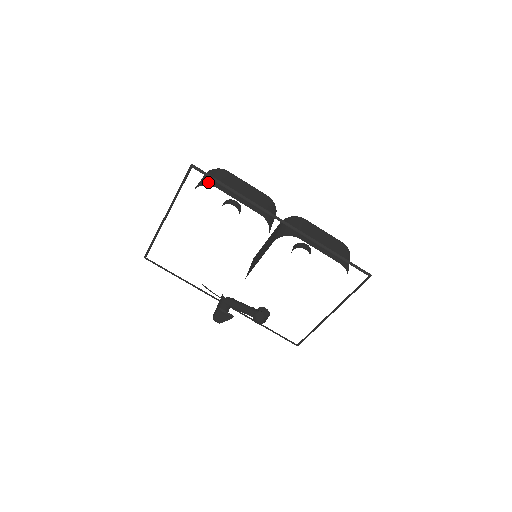
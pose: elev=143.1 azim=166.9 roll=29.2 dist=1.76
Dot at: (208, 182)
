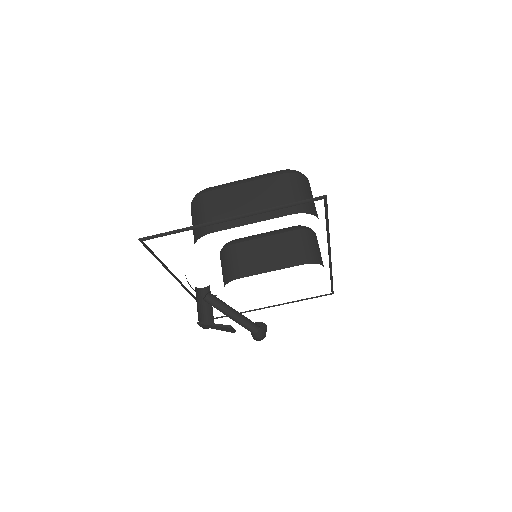
Dot at: (312, 208)
